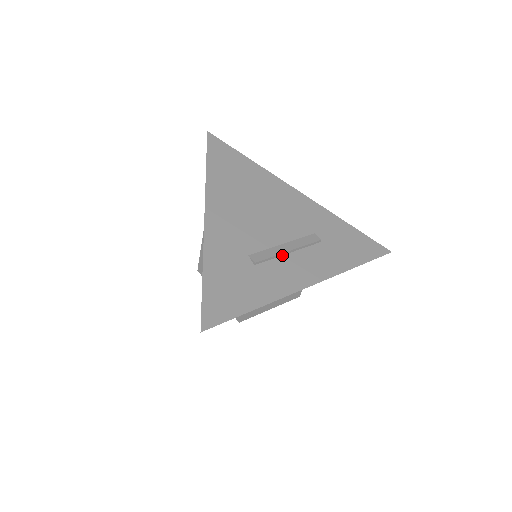
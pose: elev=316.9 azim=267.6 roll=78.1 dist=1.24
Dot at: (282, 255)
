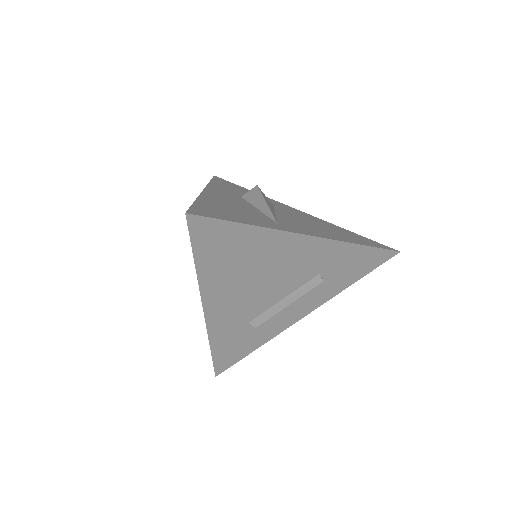
Dot at: (281, 308)
